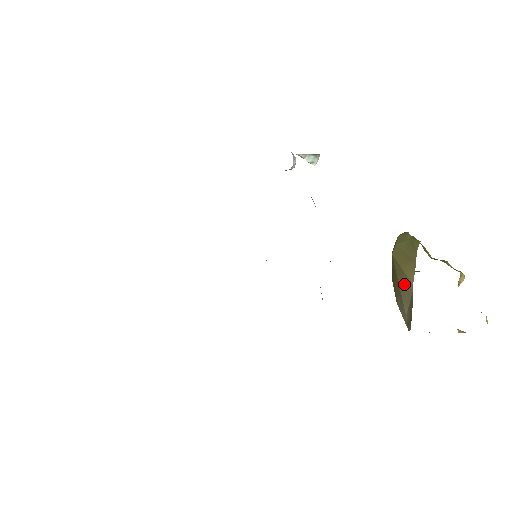
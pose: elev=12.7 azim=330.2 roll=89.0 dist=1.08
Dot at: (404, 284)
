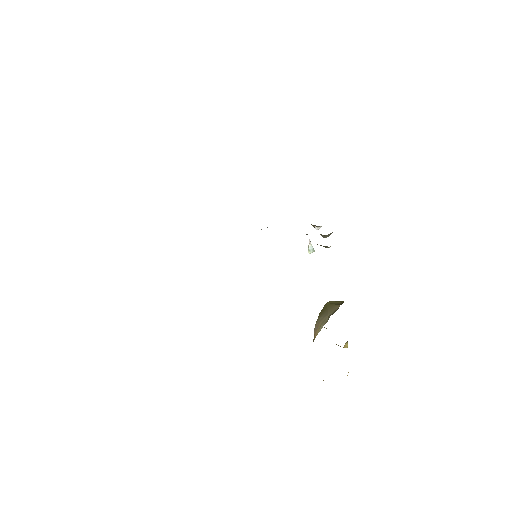
Dot at: (333, 307)
